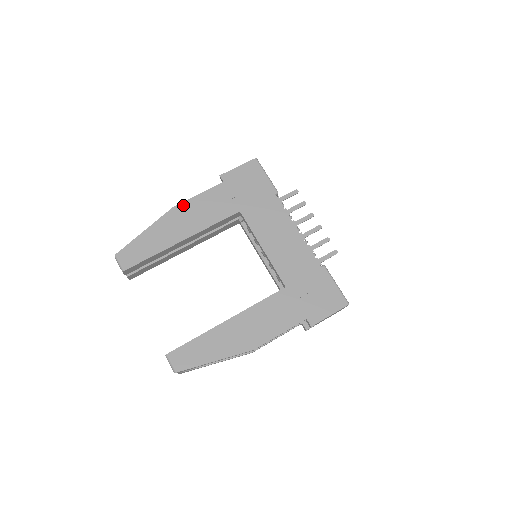
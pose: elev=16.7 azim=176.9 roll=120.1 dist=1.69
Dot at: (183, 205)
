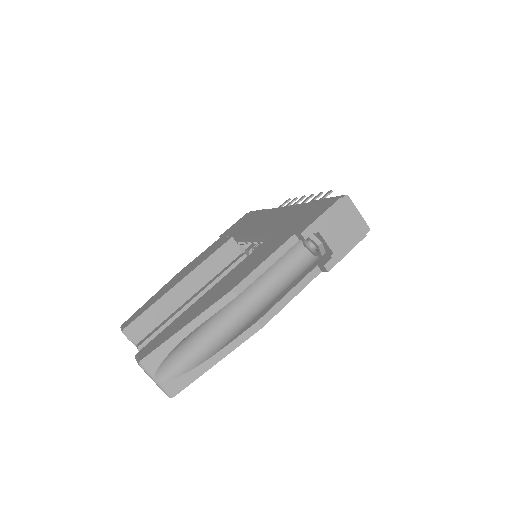
Dot at: (186, 267)
